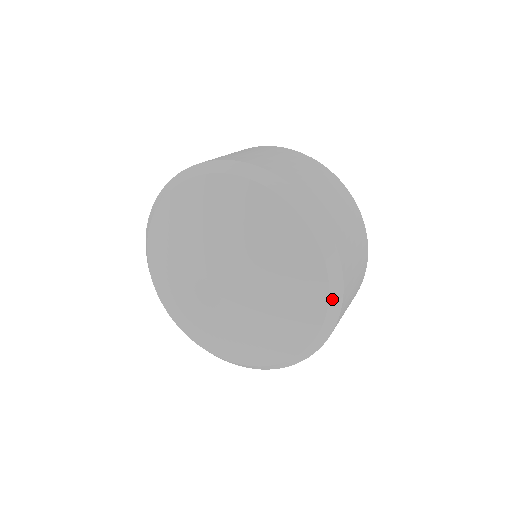
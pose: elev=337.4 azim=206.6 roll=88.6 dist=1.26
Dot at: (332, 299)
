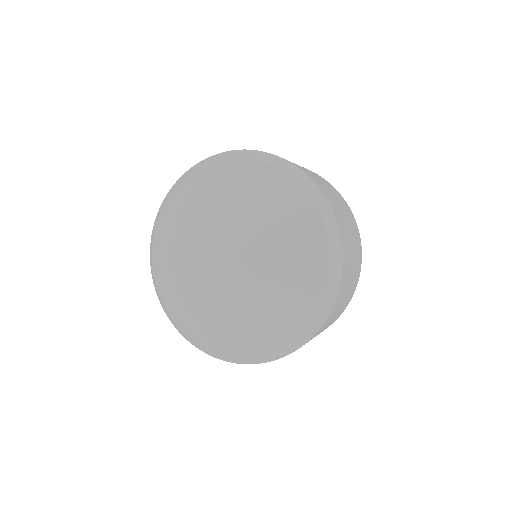
Dot at: (324, 303)
